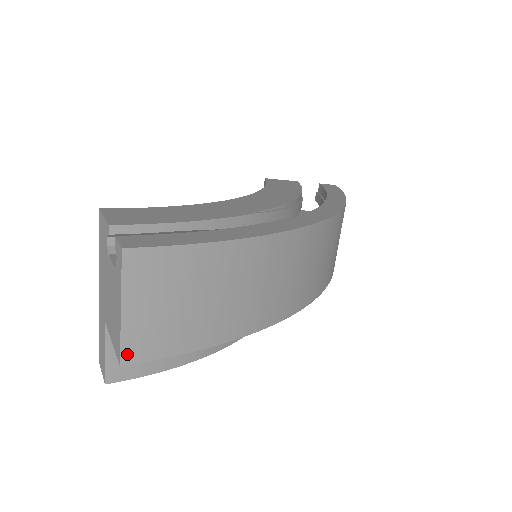
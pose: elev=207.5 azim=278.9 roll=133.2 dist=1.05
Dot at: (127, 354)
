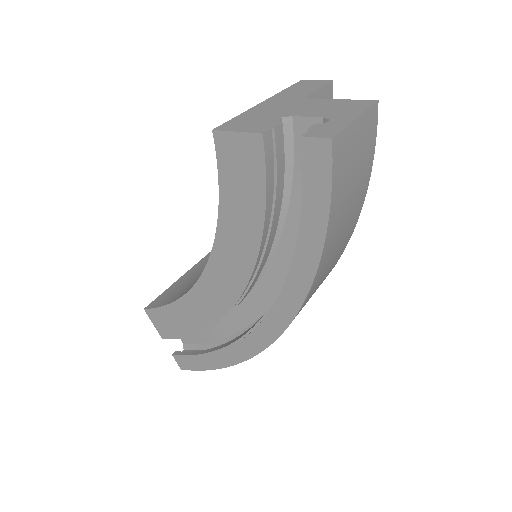
Dot at: occluded
